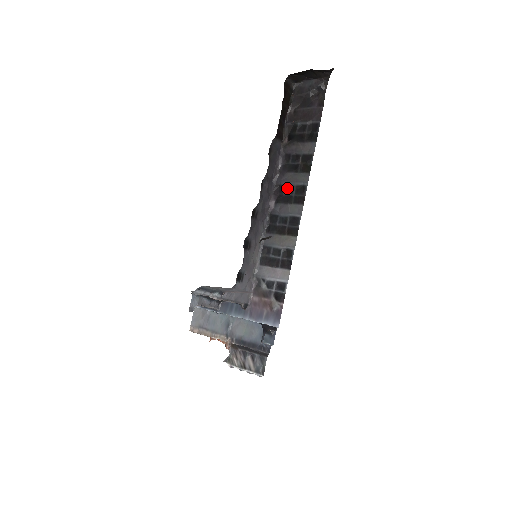
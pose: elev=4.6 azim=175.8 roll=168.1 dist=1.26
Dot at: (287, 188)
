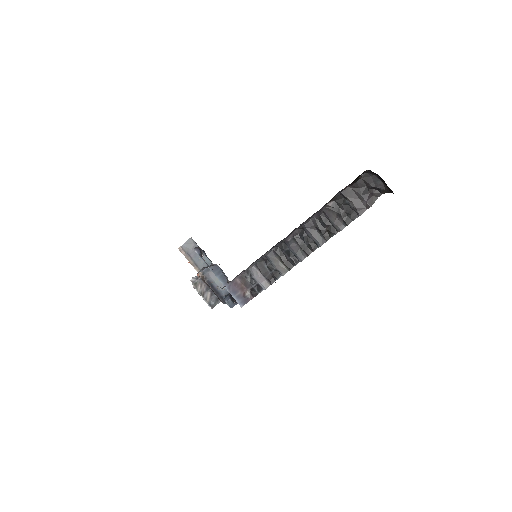
Dot at: (306, 236)
